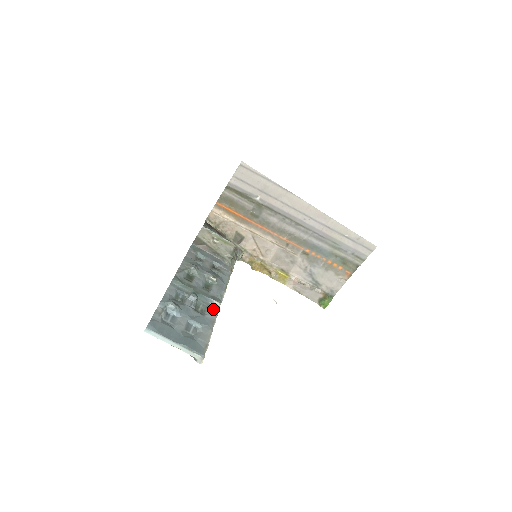
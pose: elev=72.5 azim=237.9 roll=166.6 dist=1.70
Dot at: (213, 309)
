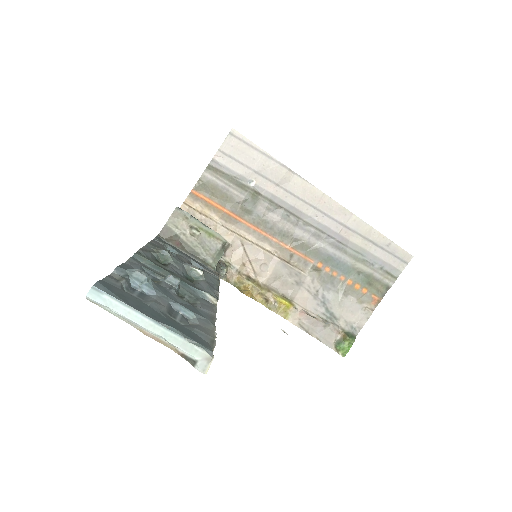
Dot at: (207, 304)
